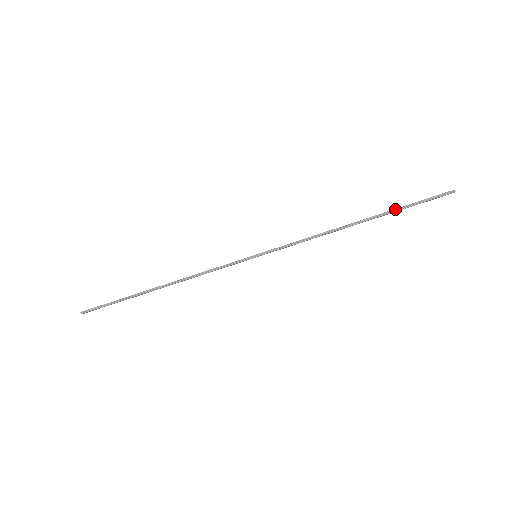
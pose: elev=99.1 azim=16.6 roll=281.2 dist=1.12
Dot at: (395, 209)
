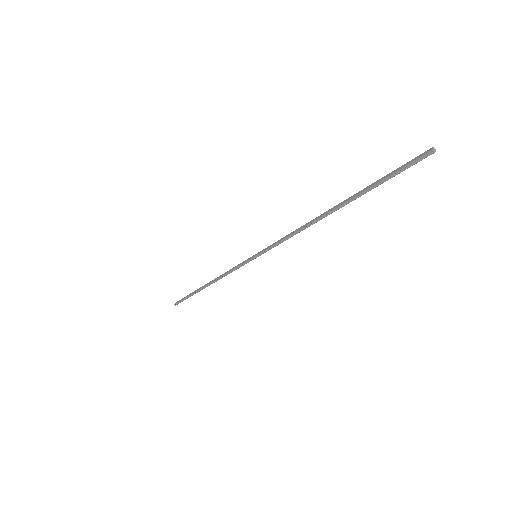
Dot at: (363, 192)
